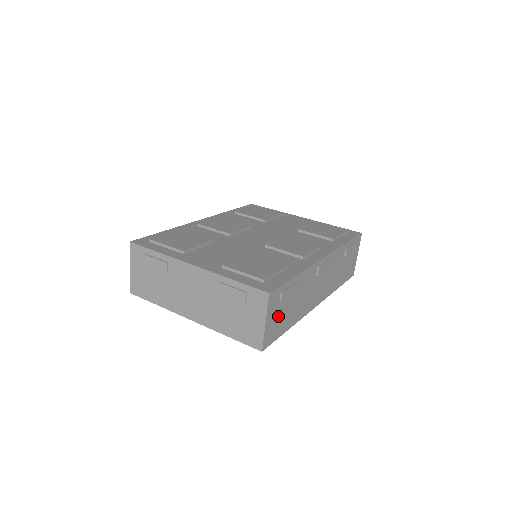
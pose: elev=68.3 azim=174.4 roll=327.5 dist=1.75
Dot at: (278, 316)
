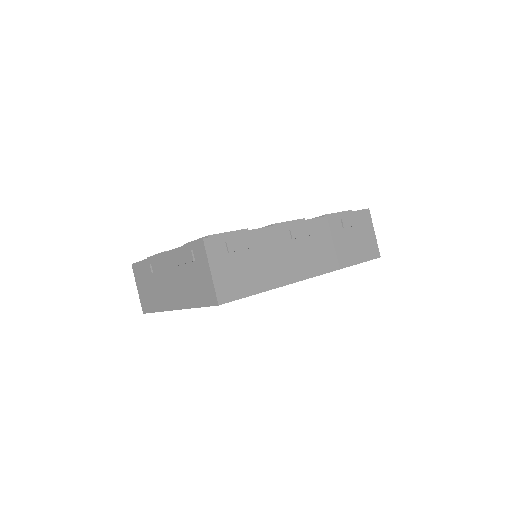
Dot at: (233, 270)
